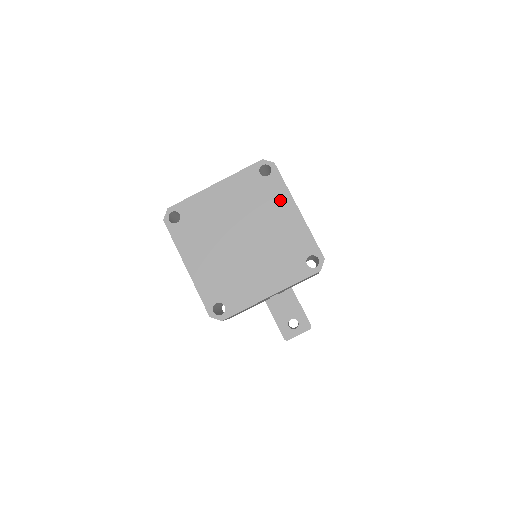
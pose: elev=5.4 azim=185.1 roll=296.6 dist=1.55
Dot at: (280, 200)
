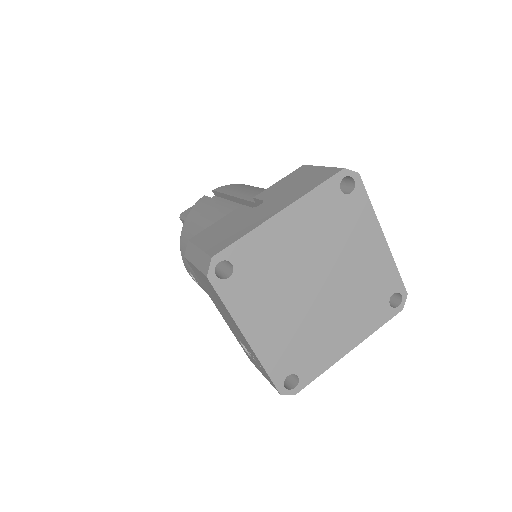
Dot at: (364, 227)
